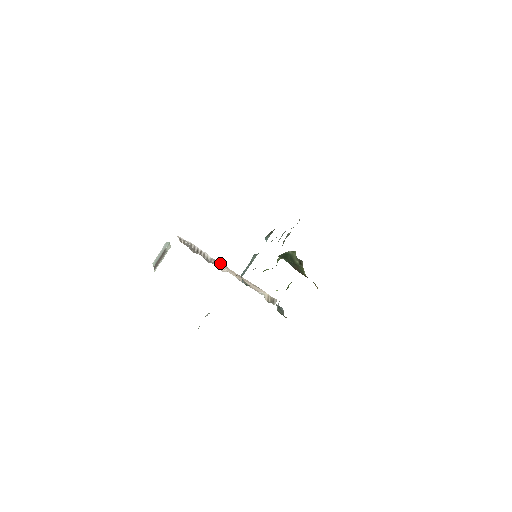
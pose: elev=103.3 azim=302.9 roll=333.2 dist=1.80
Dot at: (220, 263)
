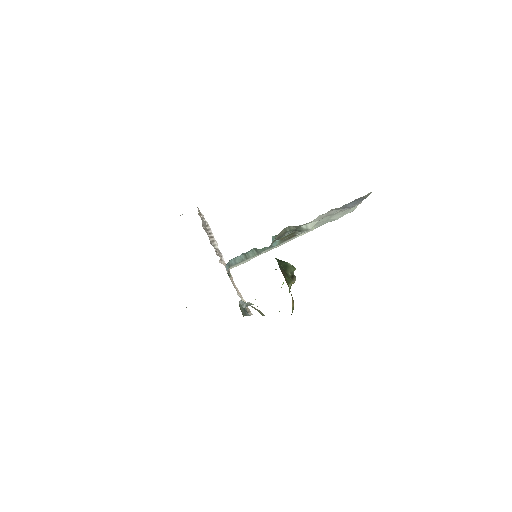
Dot at: occluded
